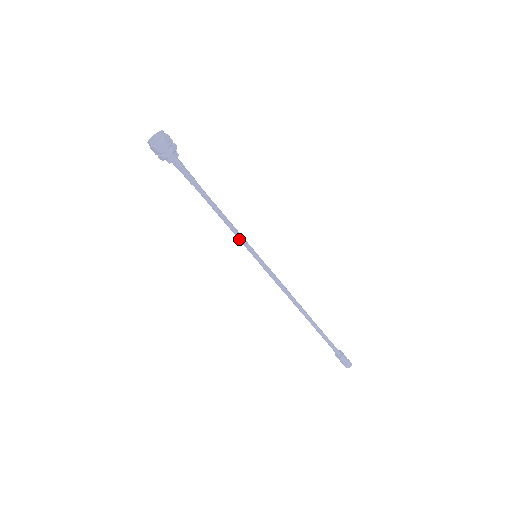
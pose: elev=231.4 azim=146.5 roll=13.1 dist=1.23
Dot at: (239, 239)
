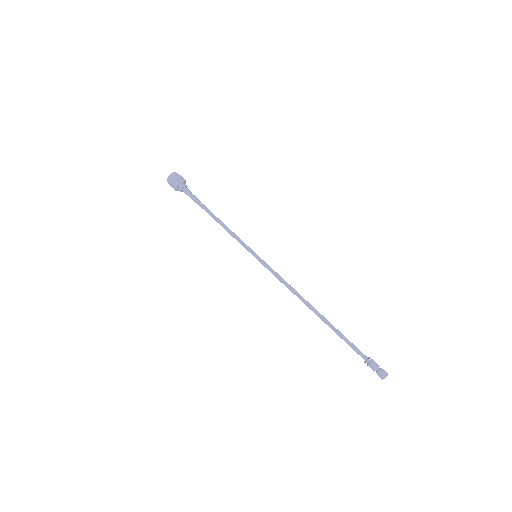
Dot at: (239, 242)
